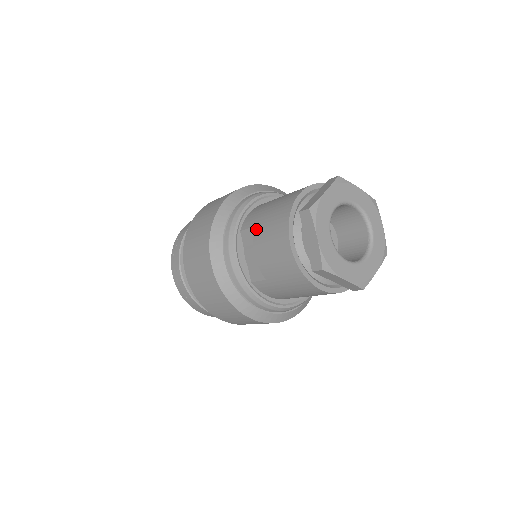
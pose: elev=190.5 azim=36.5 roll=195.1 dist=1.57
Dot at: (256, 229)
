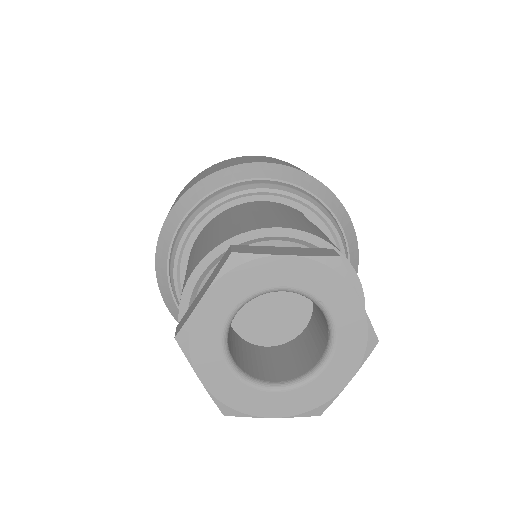
Dot at: occluded
